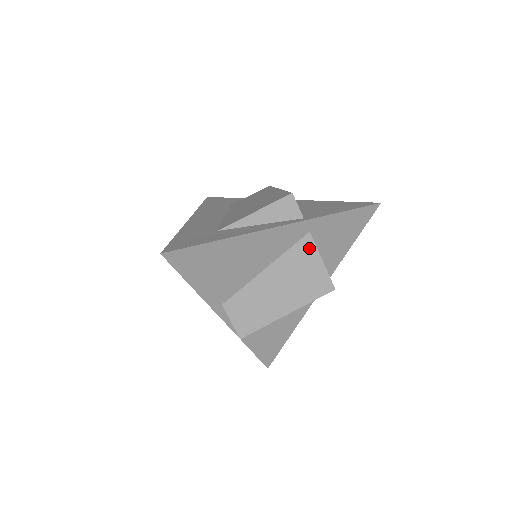
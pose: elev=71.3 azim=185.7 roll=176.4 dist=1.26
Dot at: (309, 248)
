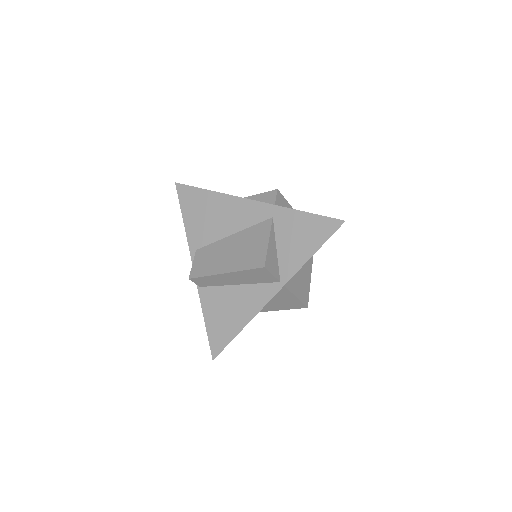
Dot at: (266, 229)
